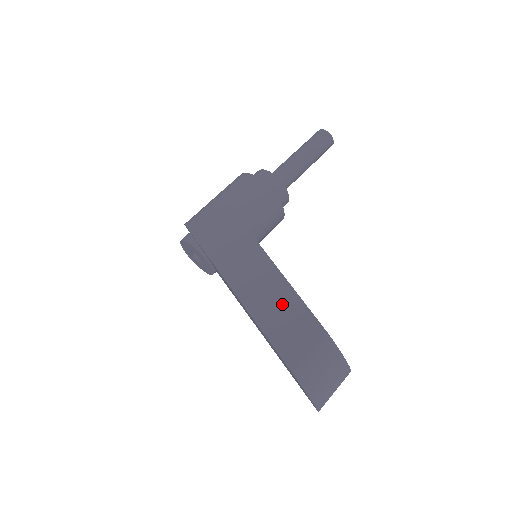
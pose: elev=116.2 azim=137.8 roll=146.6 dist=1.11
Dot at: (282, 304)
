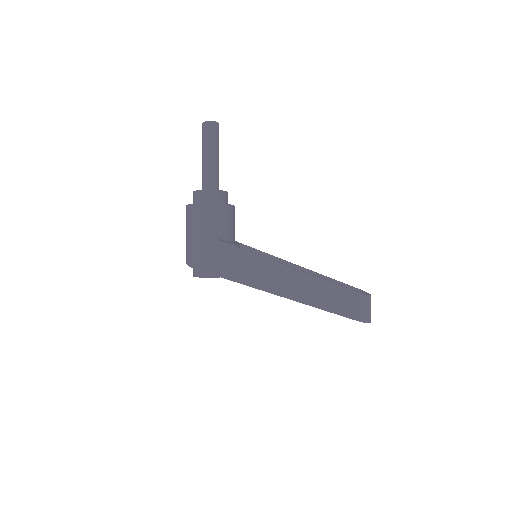
Dot at: (319, 289)
